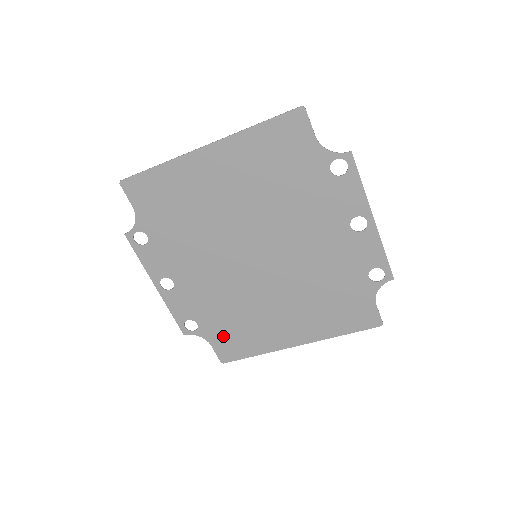
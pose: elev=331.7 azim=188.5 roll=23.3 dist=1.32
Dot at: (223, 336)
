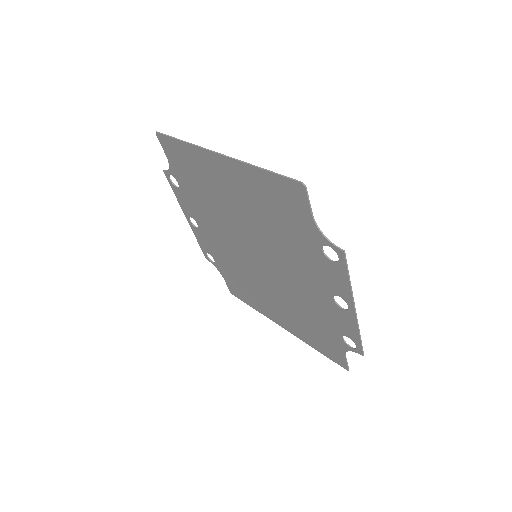
Dot at: (232, 280)
